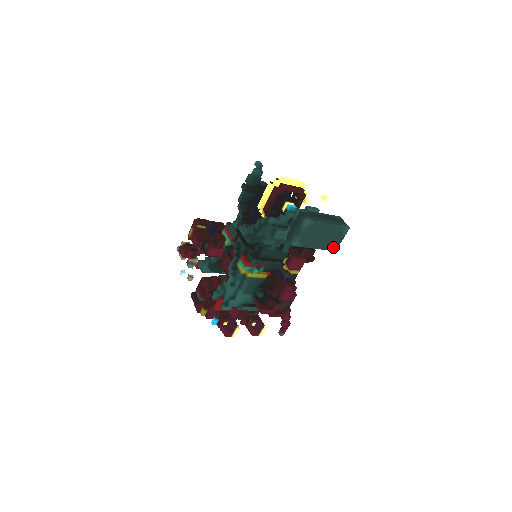
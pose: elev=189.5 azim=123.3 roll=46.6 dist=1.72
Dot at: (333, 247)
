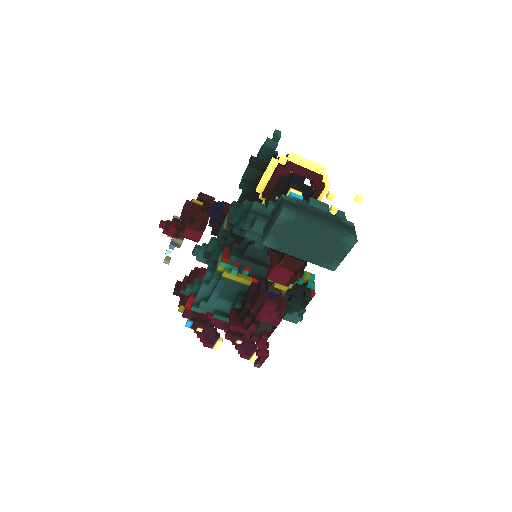
Dot at: (330, 264)
